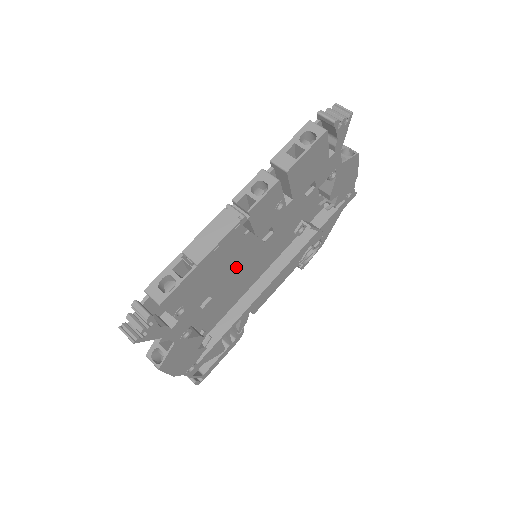
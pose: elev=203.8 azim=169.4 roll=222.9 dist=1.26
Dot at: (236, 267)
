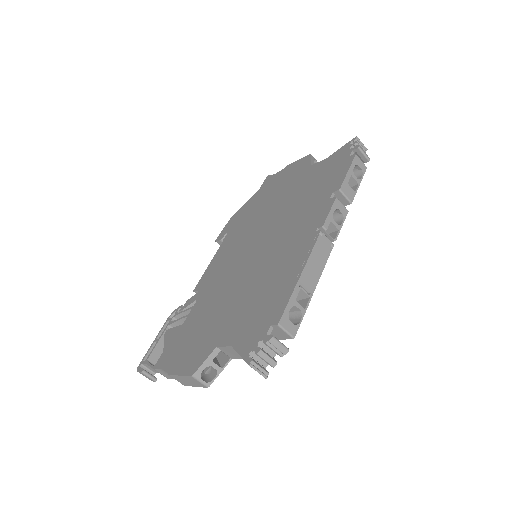
Dot at: occluded
